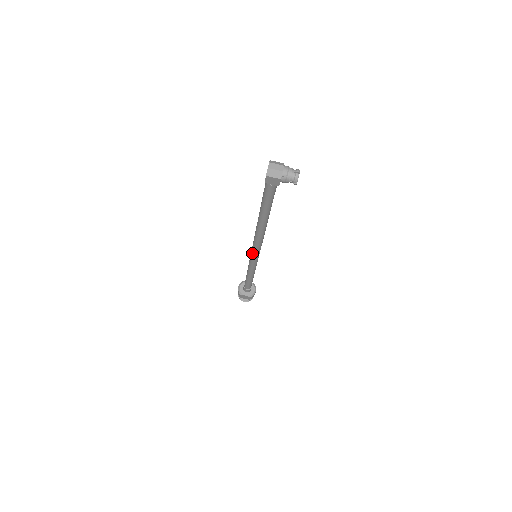
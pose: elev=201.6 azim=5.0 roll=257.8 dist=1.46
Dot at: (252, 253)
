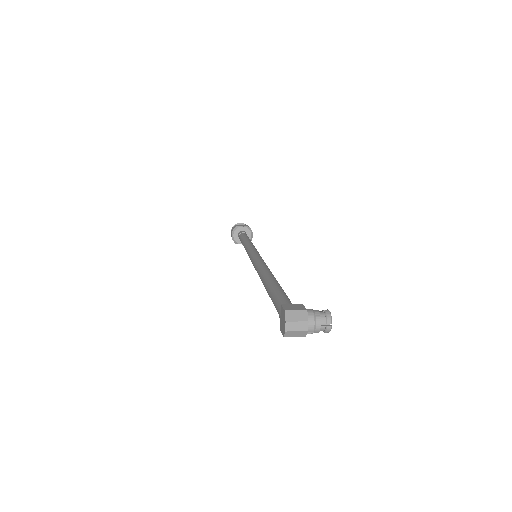
Dot at: occluded
